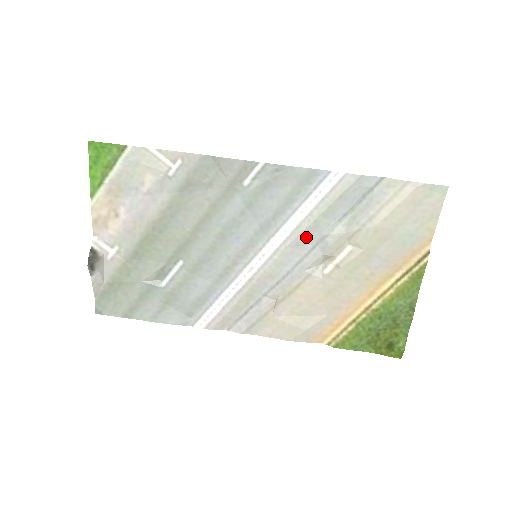
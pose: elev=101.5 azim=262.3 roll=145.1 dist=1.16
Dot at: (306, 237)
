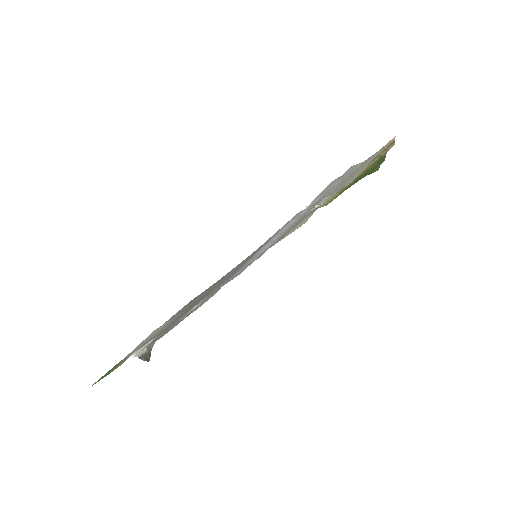
Dot at: occluded
